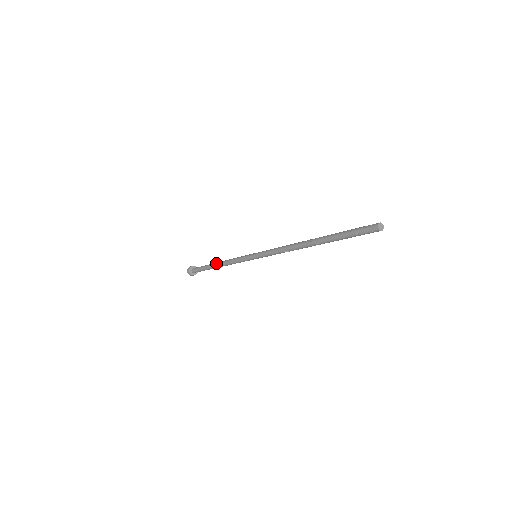
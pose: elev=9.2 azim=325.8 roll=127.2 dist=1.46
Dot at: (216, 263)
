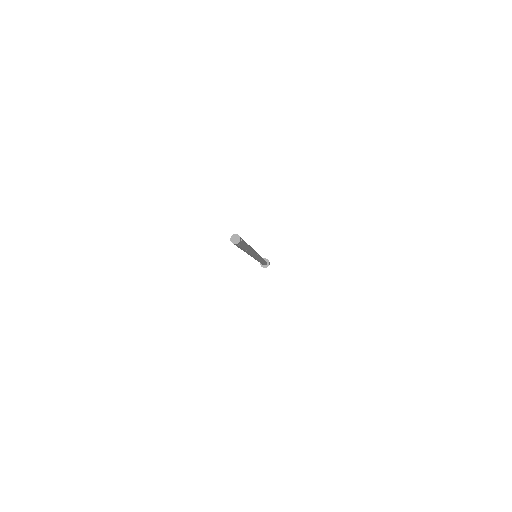
Dot at: occluded
